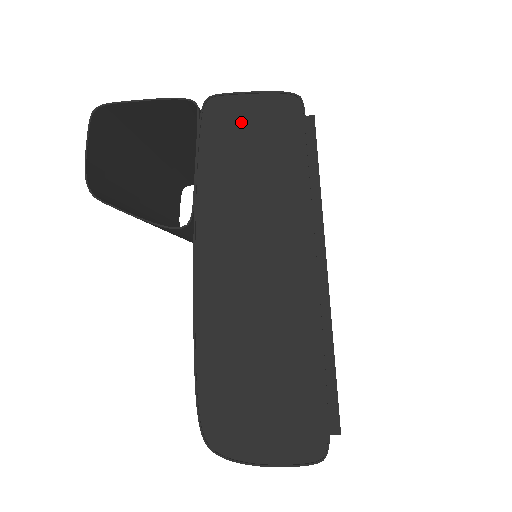
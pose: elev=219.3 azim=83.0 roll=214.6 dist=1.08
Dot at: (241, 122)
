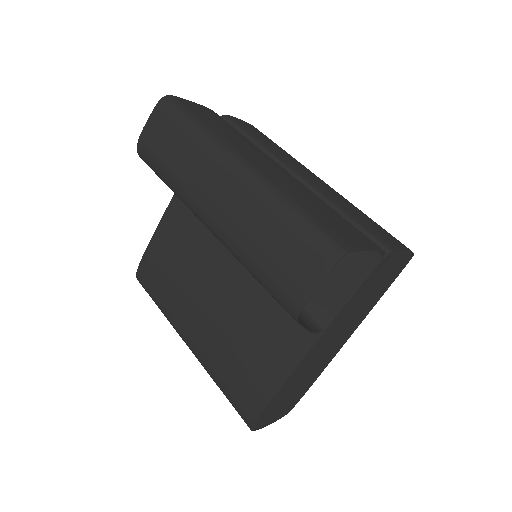
Dot at: (387, 268)
